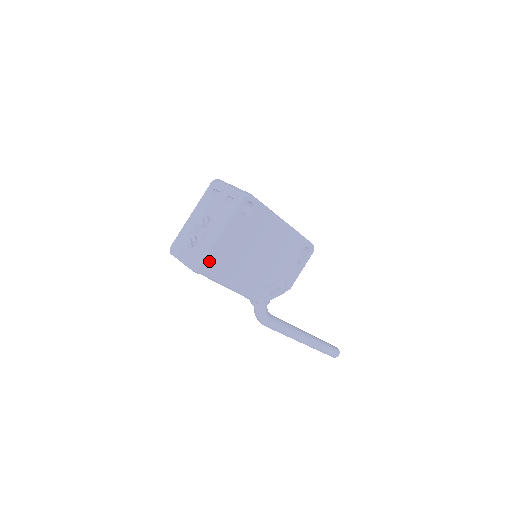
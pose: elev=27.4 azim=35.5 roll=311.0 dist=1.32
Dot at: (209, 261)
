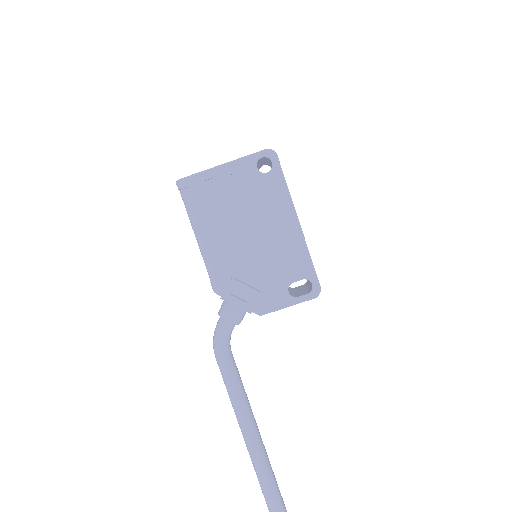
Dot at: (194, 182)
